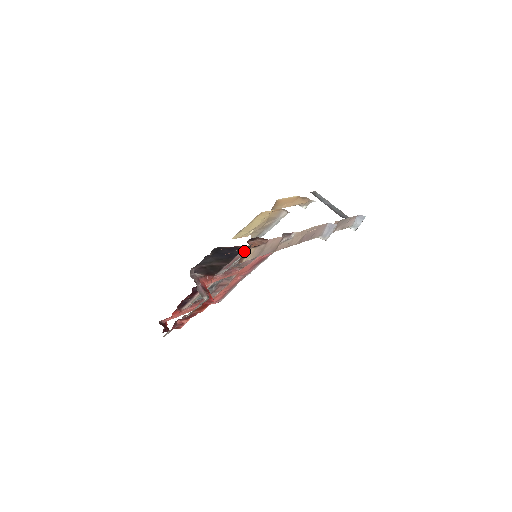
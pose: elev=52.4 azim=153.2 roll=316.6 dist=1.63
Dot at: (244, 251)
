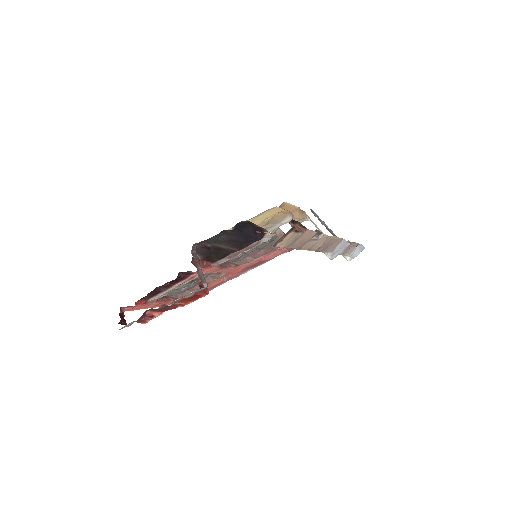
Dot at: occluded
